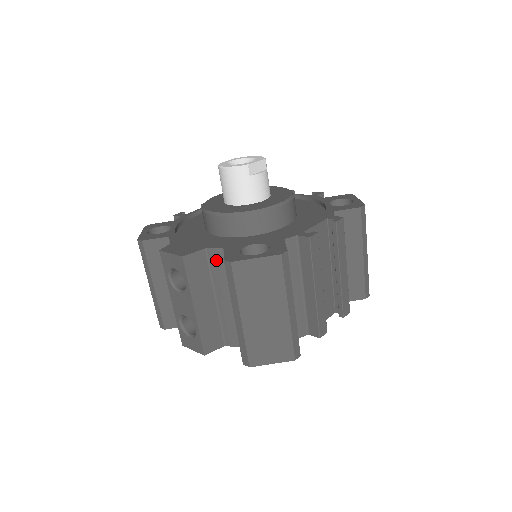
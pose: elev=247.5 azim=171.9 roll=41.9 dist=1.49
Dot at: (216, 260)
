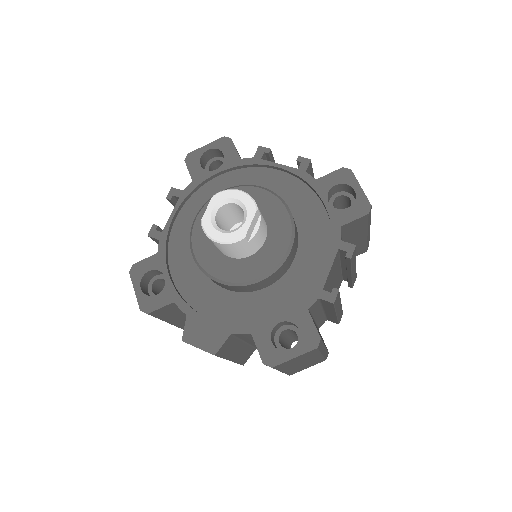
Dot at: (243, 336)
